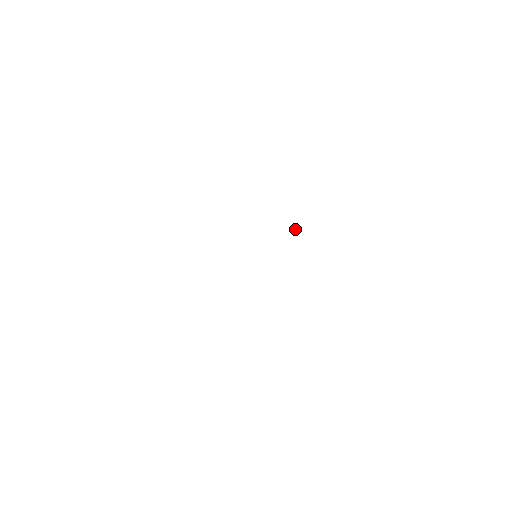
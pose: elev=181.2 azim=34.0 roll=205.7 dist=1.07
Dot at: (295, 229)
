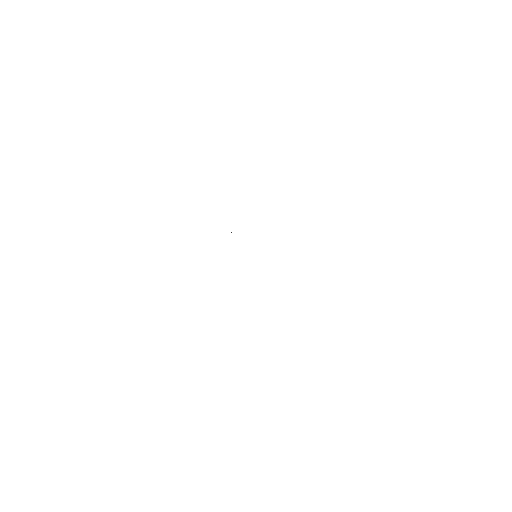
Dot at: occluded
